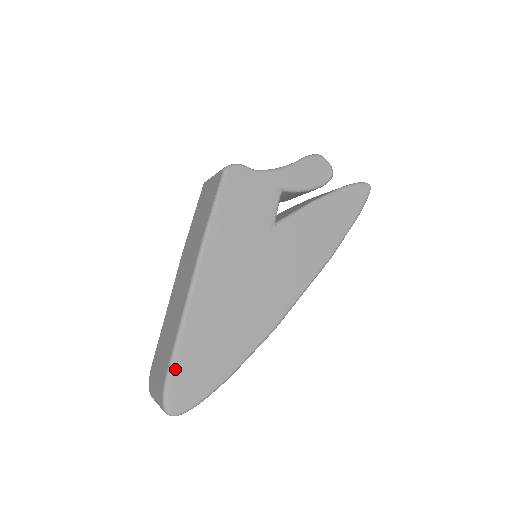
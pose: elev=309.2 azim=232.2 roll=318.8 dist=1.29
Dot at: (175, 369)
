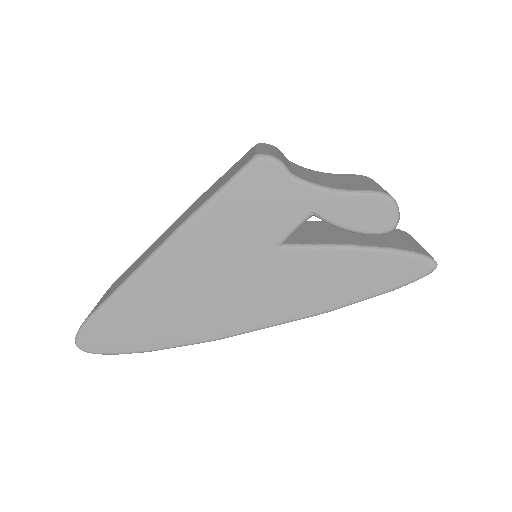
Dot at: (99, 316)
